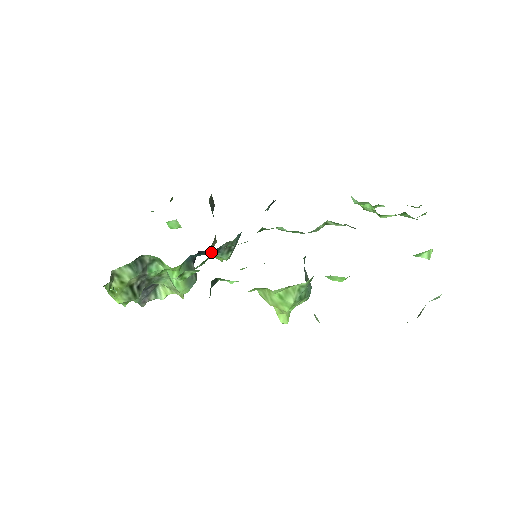
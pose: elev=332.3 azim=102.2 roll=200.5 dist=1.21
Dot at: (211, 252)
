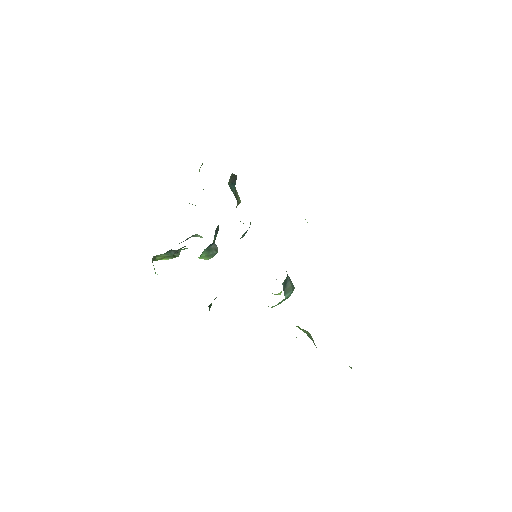
Dot at: occluded
